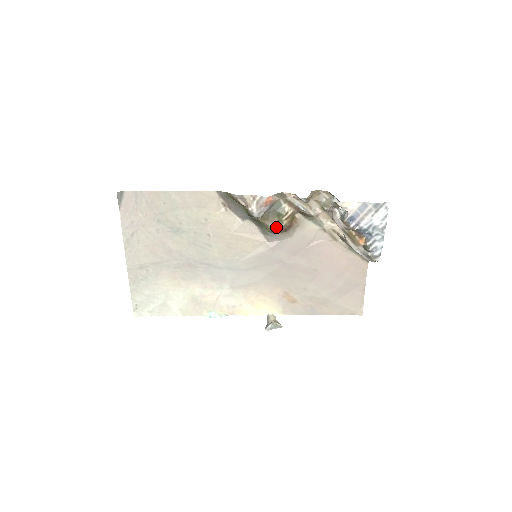
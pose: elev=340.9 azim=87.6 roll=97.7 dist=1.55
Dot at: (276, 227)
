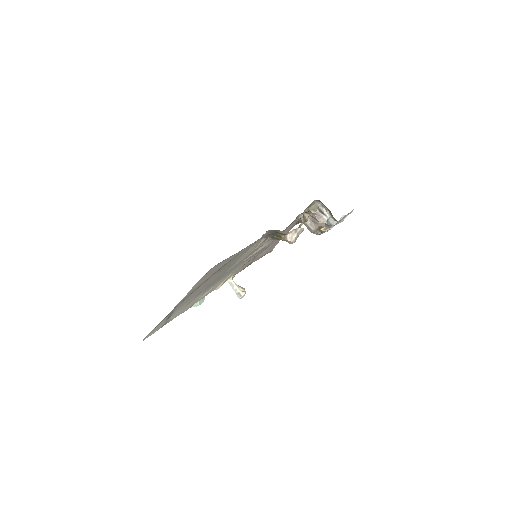
Dot at: occluded
